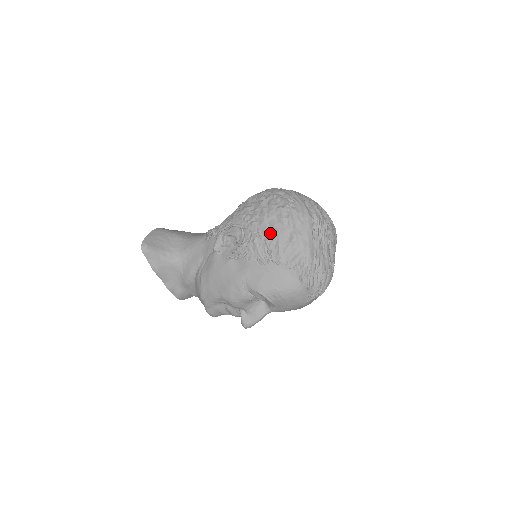
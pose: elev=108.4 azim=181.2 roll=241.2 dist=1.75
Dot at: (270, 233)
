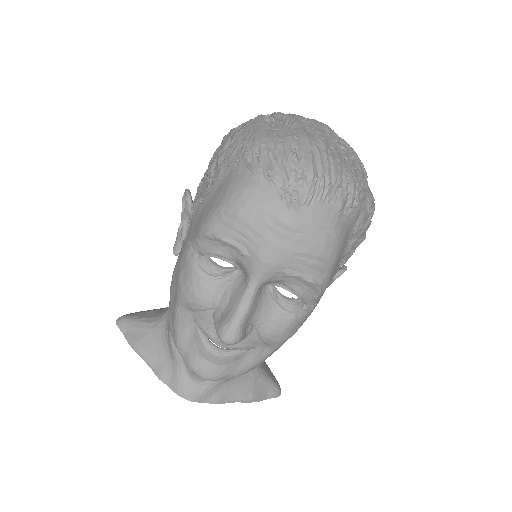
Dot at: occluded
